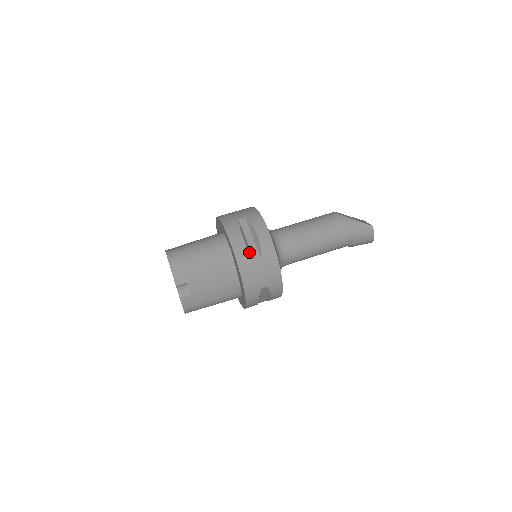
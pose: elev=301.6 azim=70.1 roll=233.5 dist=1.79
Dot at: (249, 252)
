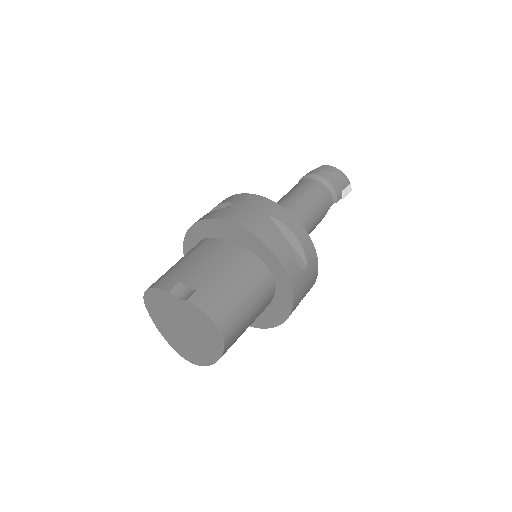
Dot at: (216, 210)
